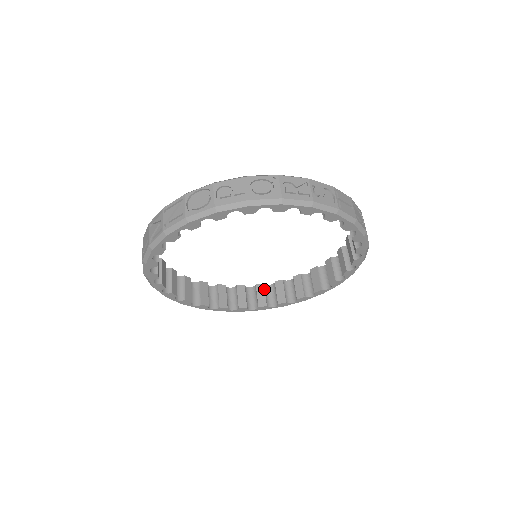
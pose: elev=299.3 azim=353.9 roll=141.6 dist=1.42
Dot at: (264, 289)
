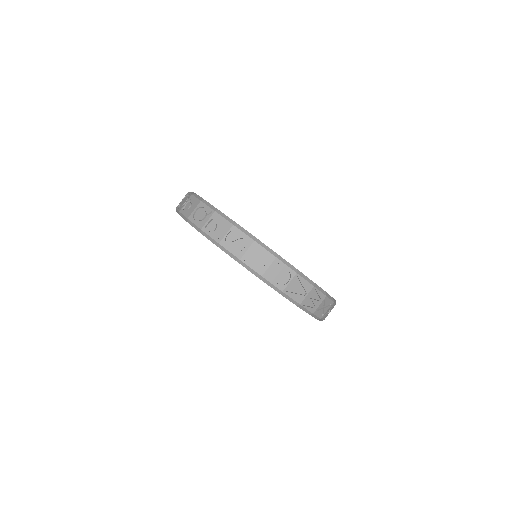
Dot at: occluded
